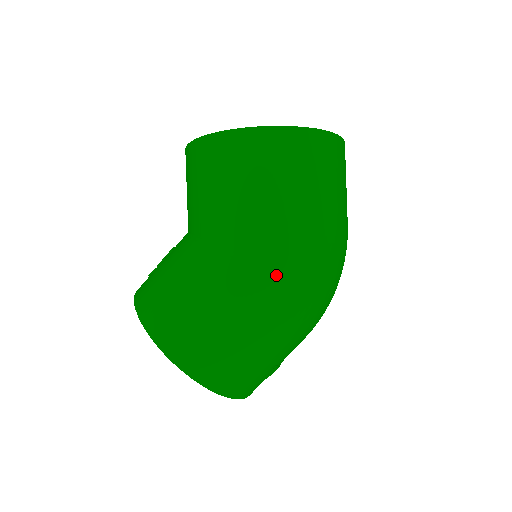
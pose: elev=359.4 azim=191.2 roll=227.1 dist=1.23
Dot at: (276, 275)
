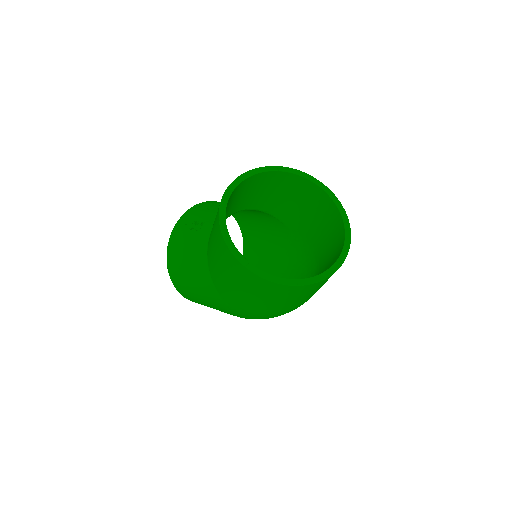
Dot at: (237, 313)
